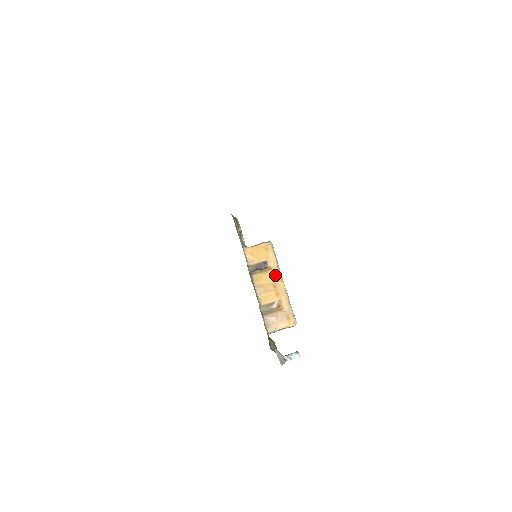
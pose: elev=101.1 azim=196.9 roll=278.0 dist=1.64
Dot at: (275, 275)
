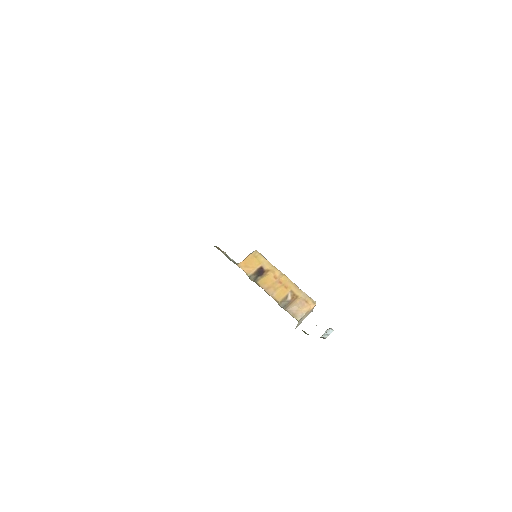
Dot at: (275, 273)
